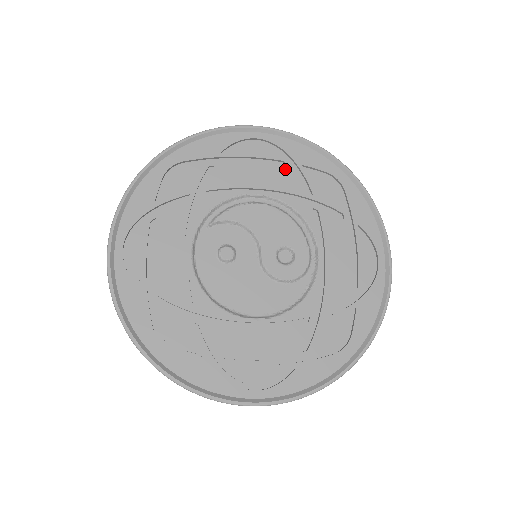
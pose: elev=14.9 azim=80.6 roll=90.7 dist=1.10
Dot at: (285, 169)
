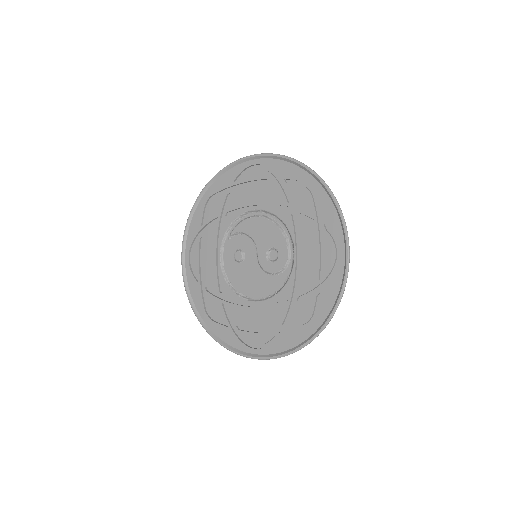
Dot at: (272, 185)
